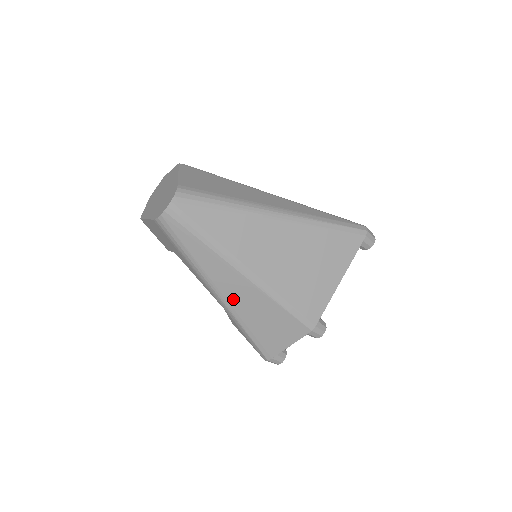
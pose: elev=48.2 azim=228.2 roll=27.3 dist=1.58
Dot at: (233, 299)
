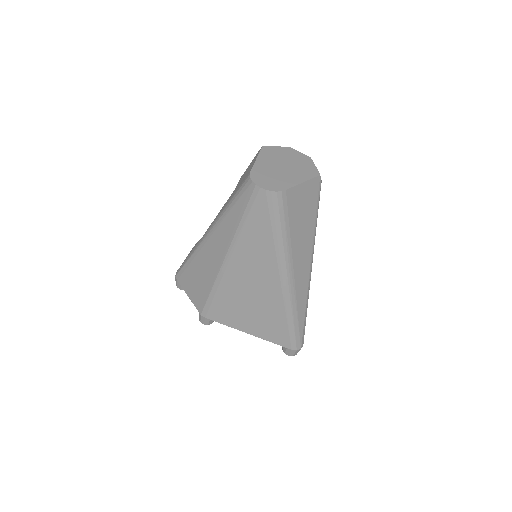
Dot at: (208, 248)
